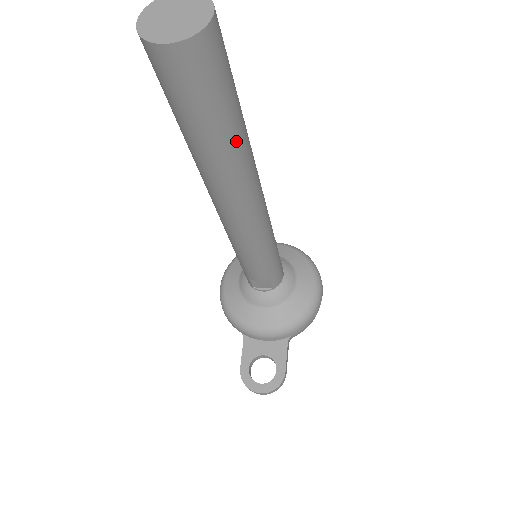
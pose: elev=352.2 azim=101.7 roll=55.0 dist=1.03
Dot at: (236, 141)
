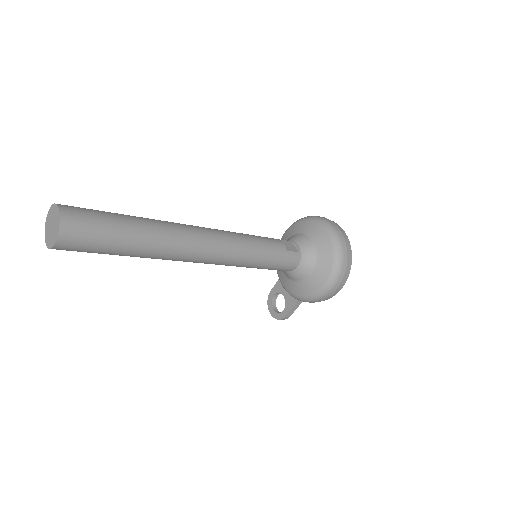
Dot at: (134, 256)
